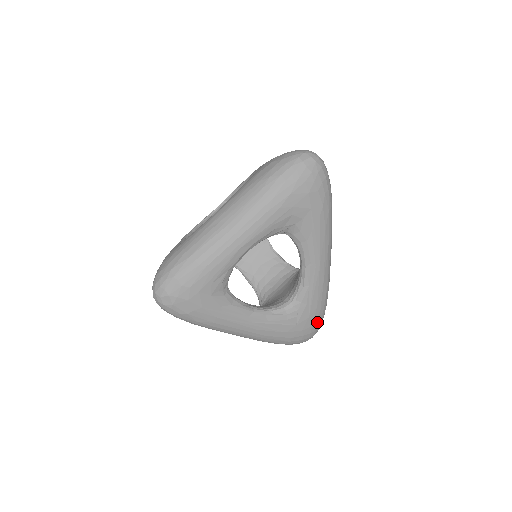
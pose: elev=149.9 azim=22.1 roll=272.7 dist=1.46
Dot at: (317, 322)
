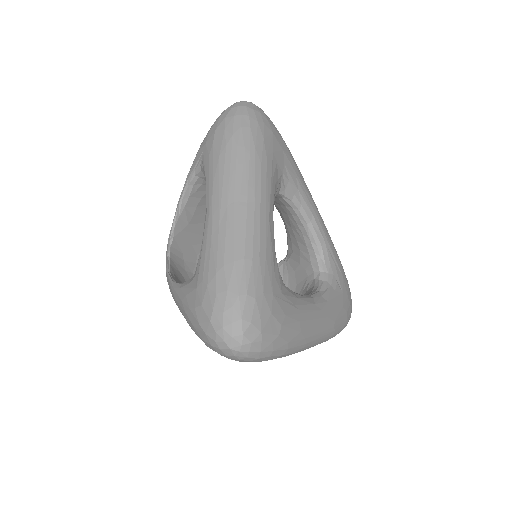
Dot at: (347, 282)
